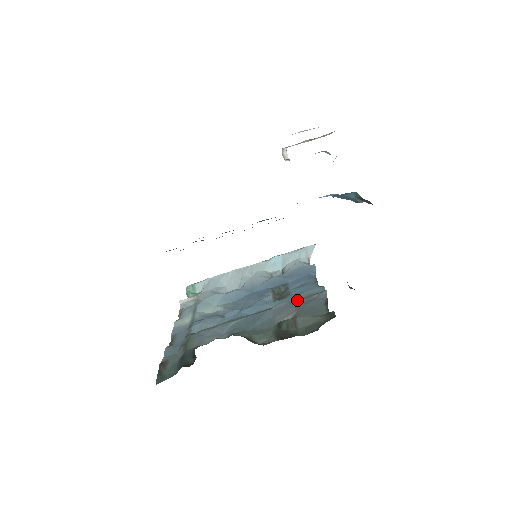
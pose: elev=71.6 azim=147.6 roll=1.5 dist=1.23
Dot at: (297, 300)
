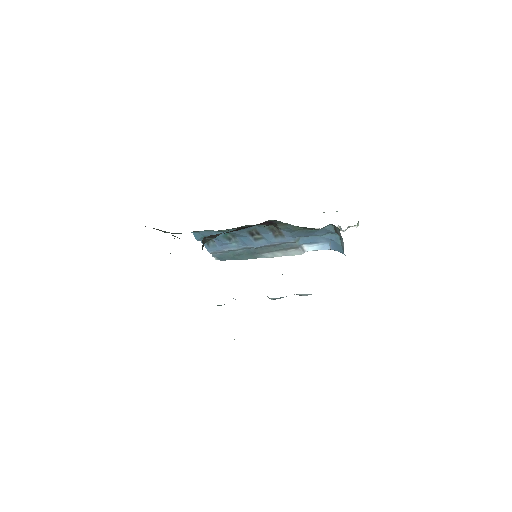
Dot at: occluded
